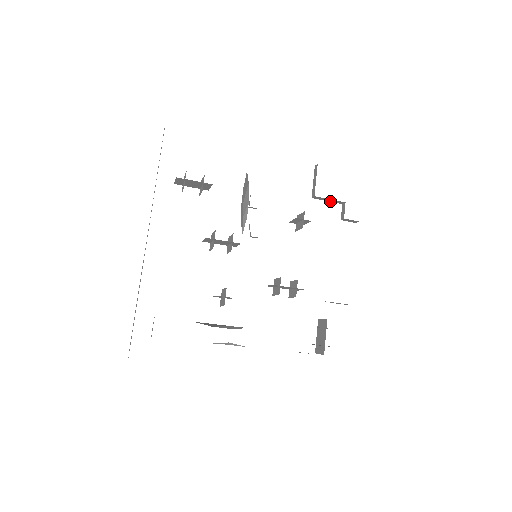
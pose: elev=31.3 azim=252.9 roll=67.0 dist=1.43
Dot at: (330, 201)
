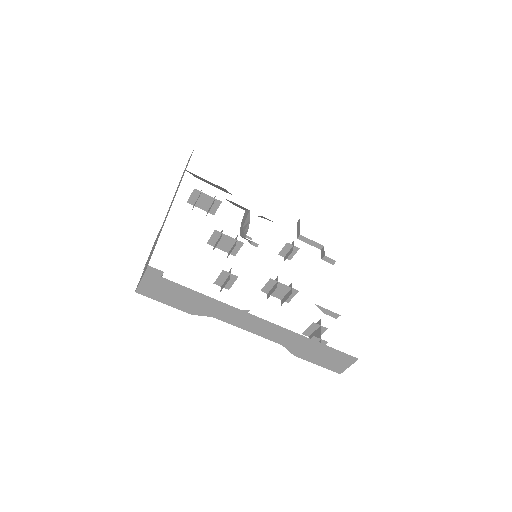
Dot at: (311, 245)
